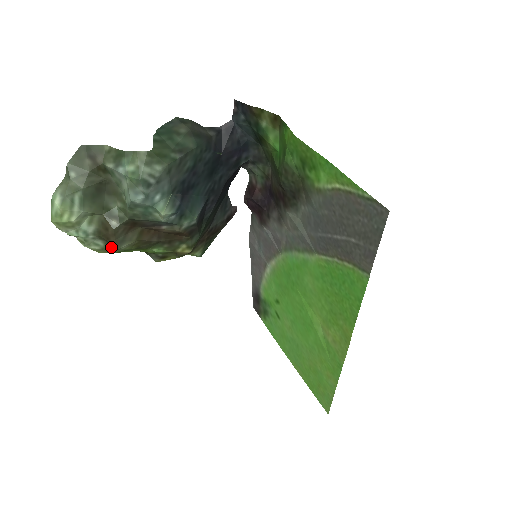
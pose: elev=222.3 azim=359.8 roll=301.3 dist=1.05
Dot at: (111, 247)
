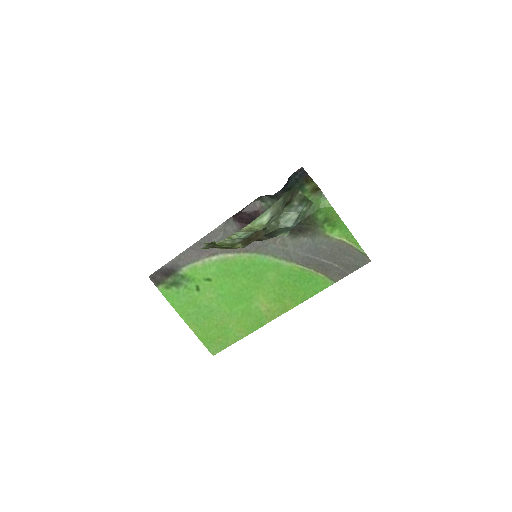
Dot at: (237, 244)
